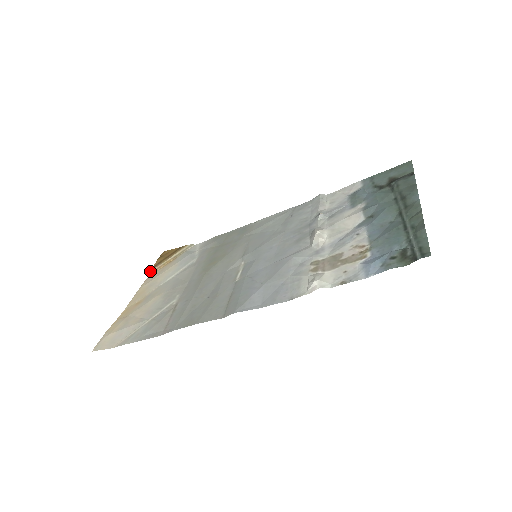
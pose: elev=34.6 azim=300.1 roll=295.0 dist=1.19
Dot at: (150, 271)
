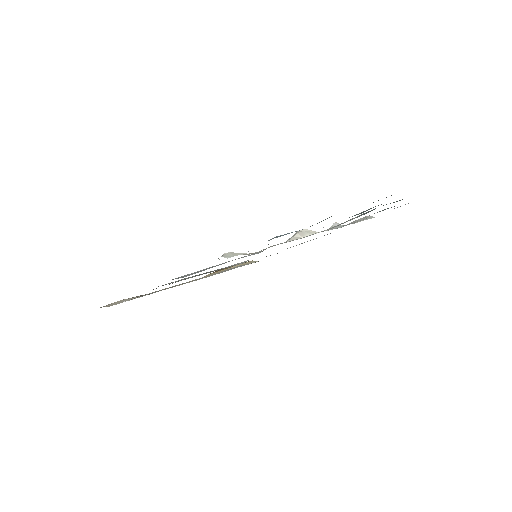
Dot at: (208, 274)
